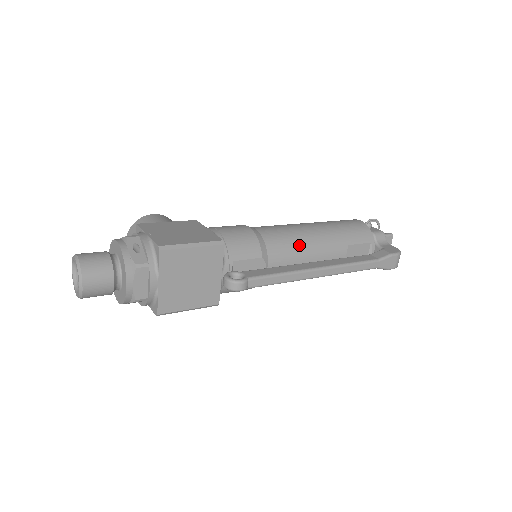
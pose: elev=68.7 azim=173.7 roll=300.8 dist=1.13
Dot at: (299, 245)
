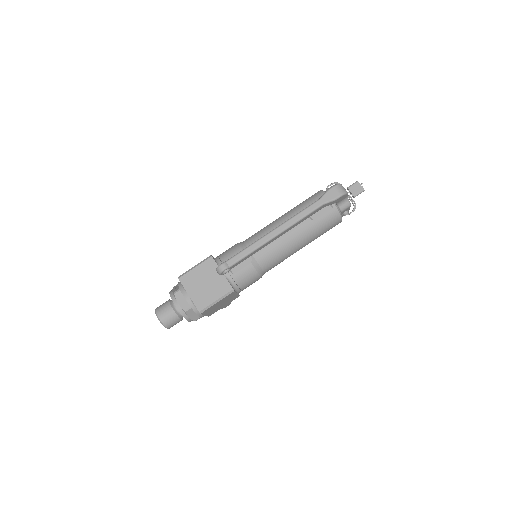
Dot at: (267, 231)
